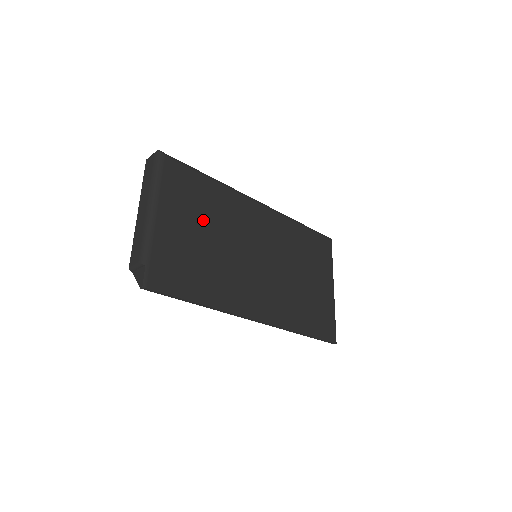
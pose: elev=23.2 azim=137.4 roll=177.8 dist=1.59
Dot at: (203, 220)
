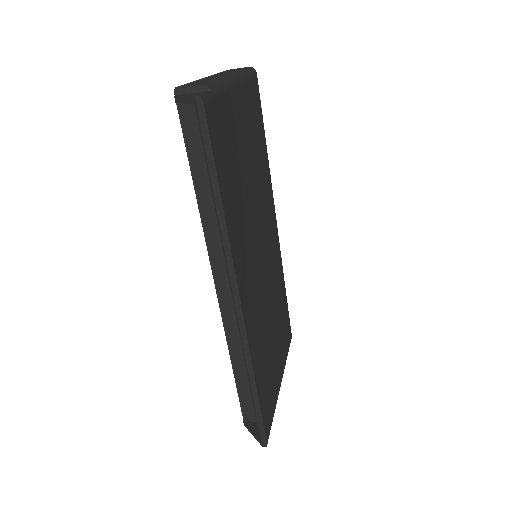
Dot at: (253, 156)
